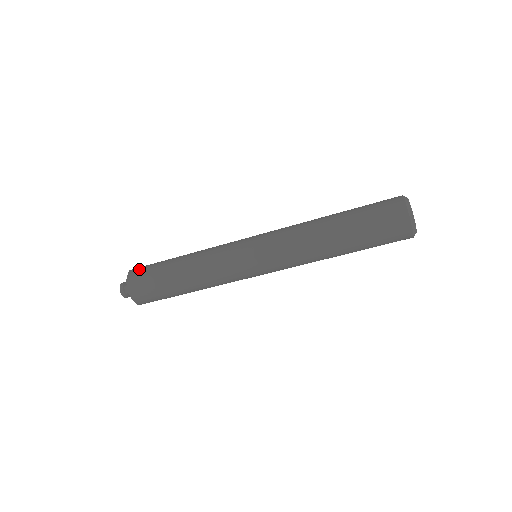
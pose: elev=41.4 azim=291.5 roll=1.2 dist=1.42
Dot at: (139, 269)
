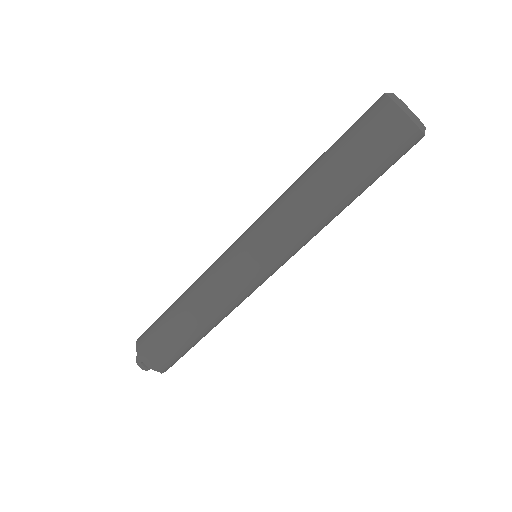
Dot at: (145, 331)
